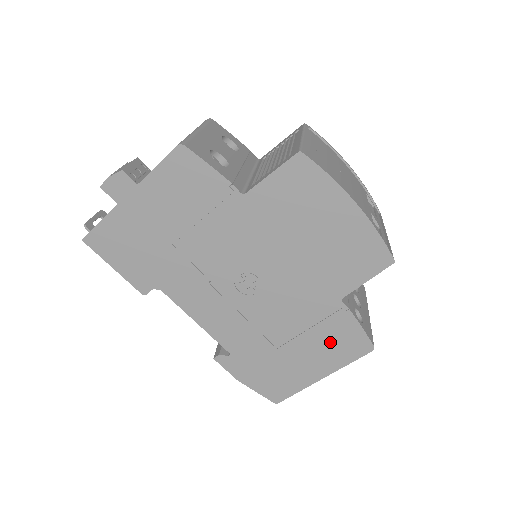
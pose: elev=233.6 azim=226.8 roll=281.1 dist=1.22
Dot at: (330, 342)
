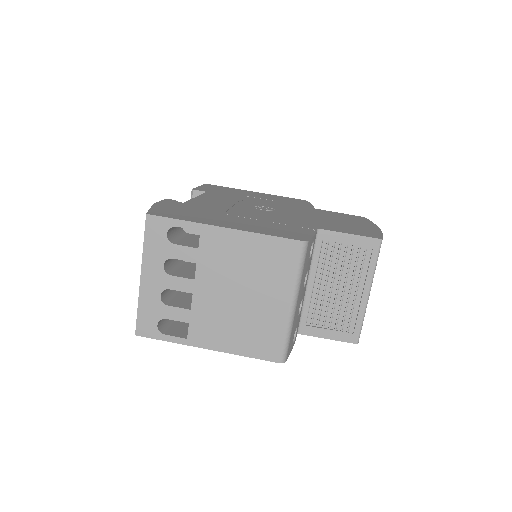
Dot at: (273, 228)
